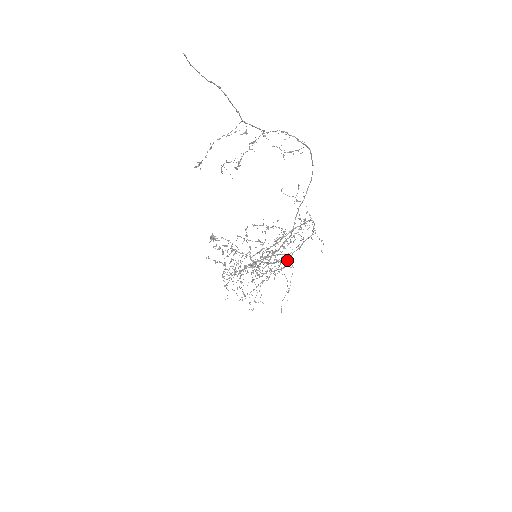
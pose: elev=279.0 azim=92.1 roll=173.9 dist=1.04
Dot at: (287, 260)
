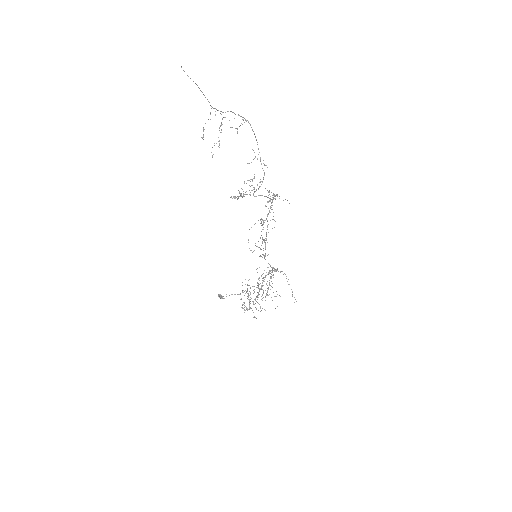
Dot at: (277, 268)
